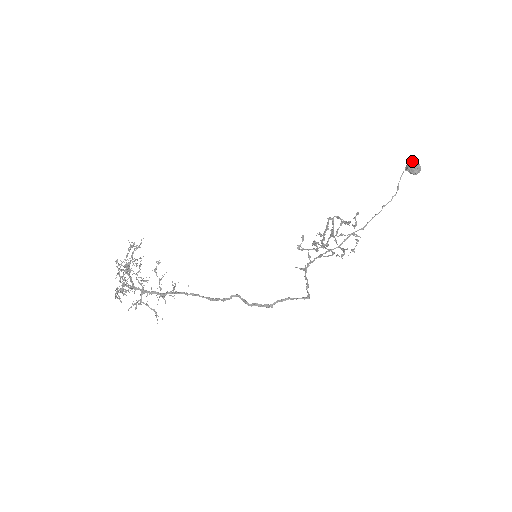
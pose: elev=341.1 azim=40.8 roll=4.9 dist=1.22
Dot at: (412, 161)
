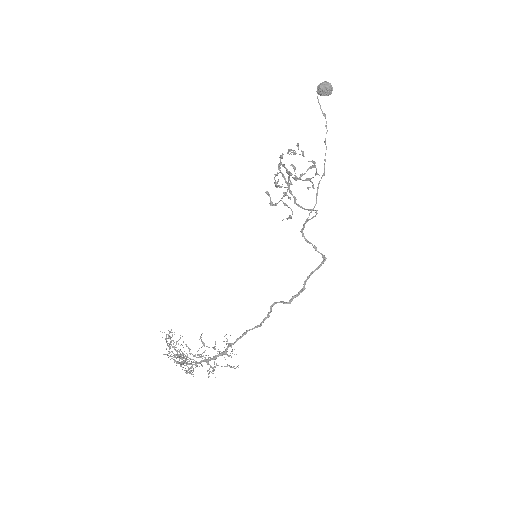
Dot at: (319, 84)
